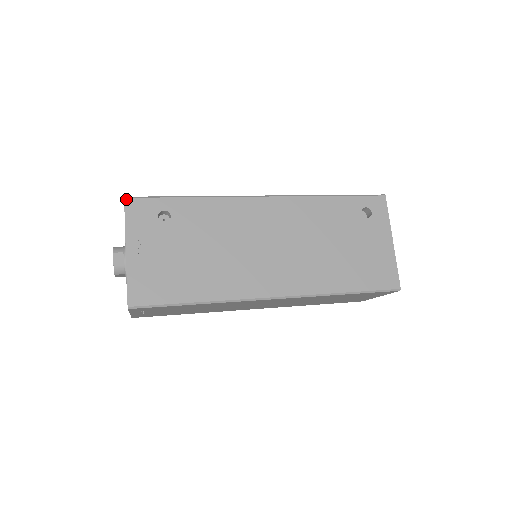
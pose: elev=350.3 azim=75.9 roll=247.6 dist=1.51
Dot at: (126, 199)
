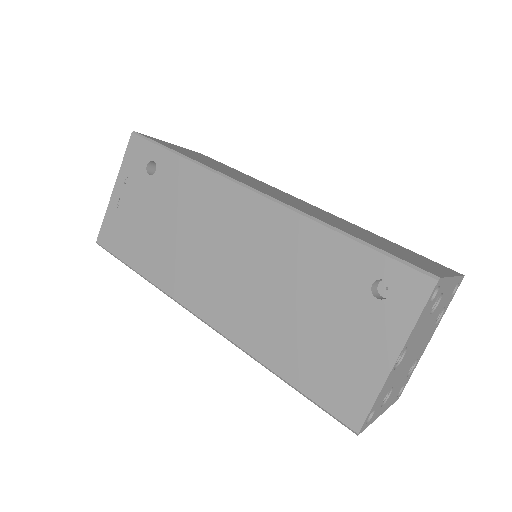
Dot at: (132, 134)
